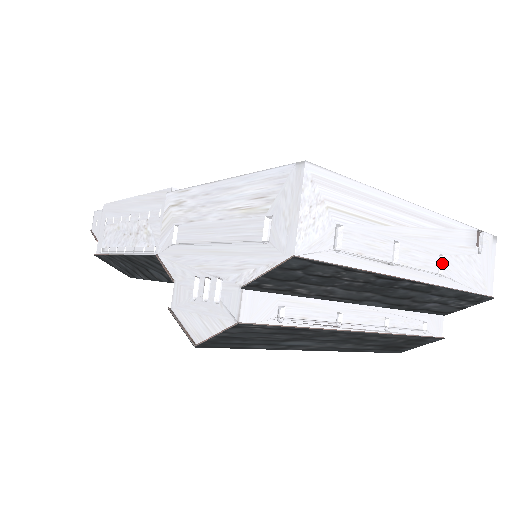
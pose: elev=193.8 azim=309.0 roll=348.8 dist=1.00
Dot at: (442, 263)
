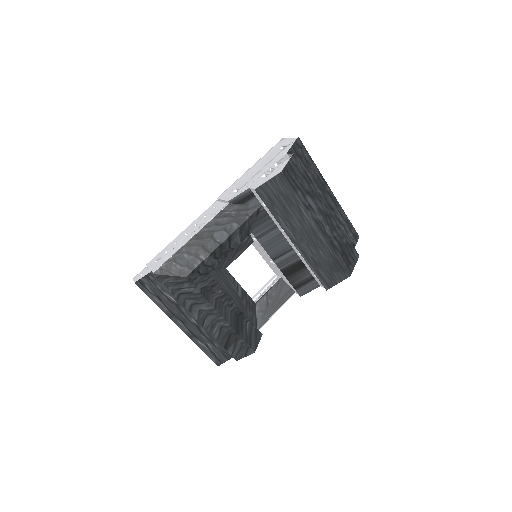
Dot at: occluded
